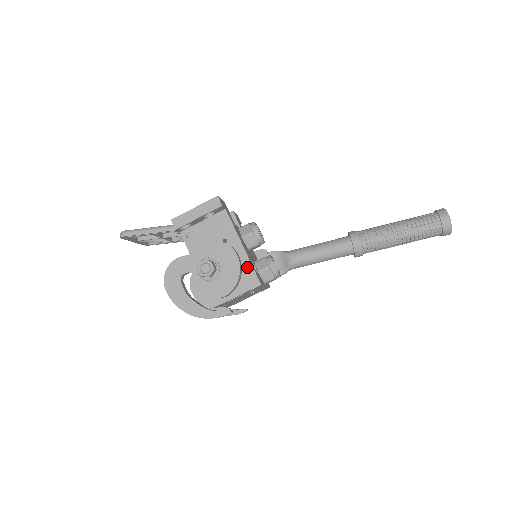
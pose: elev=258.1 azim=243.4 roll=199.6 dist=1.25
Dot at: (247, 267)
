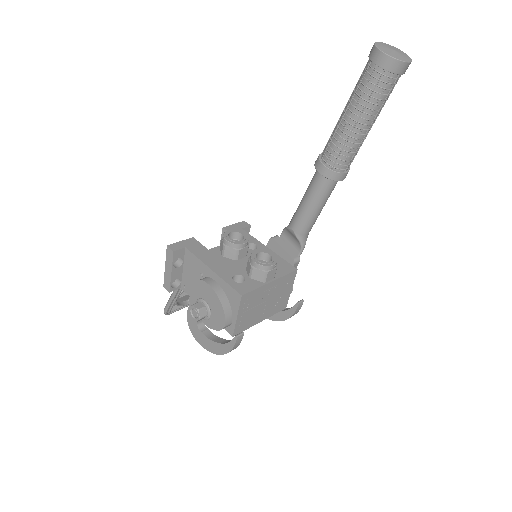
Dot at: (225, 287)
